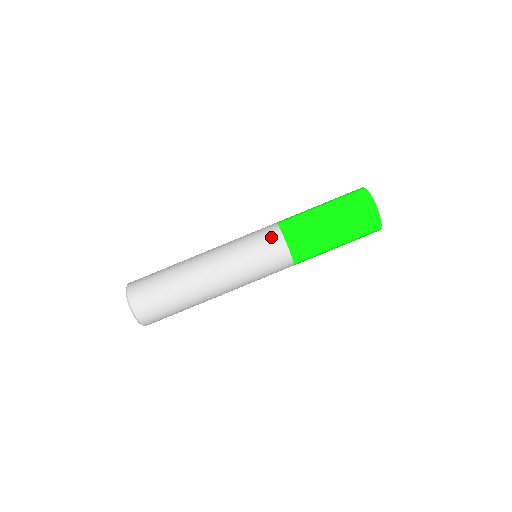
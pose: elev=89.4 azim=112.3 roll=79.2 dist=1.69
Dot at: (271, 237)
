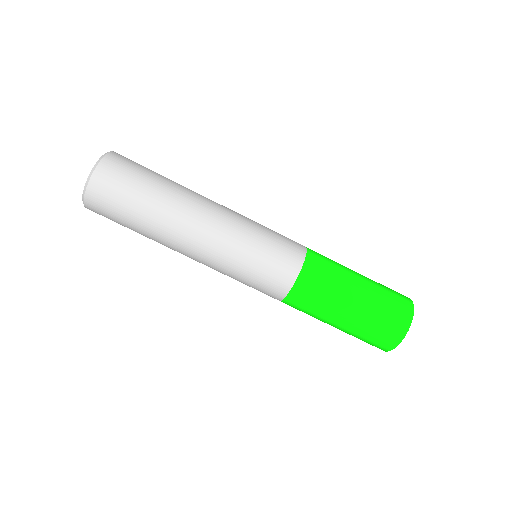
Dot at: (275, 287)
